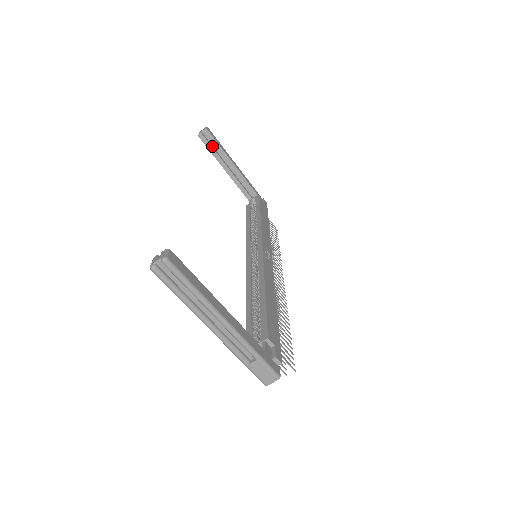
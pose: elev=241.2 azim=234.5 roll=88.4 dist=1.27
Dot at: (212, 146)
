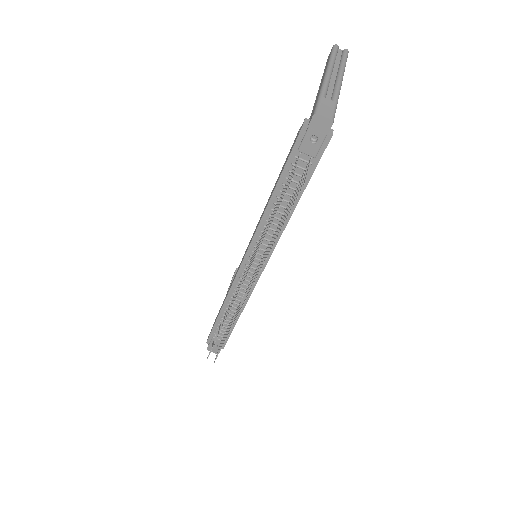
Dot at: occluded
